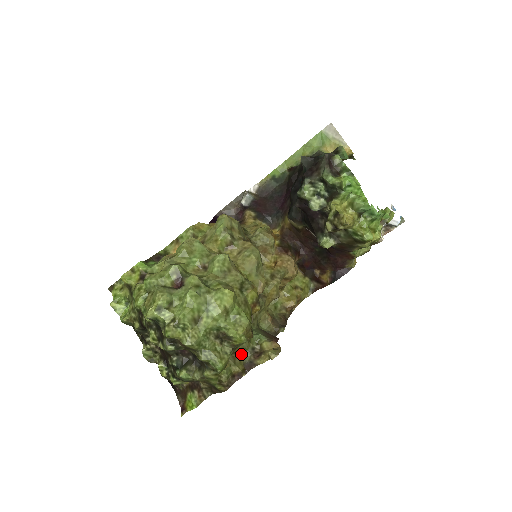
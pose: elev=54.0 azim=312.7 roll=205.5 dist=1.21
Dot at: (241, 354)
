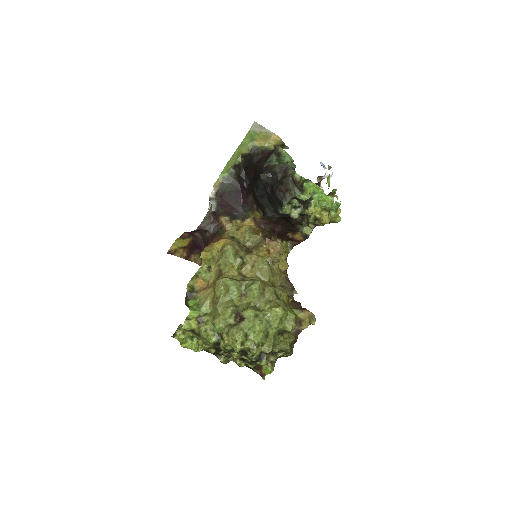
Dot at: occluded
